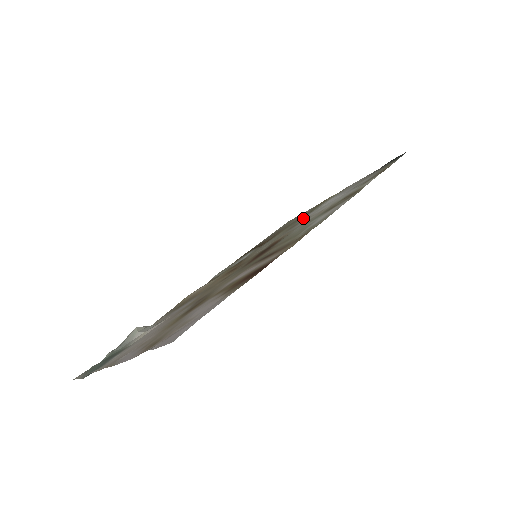
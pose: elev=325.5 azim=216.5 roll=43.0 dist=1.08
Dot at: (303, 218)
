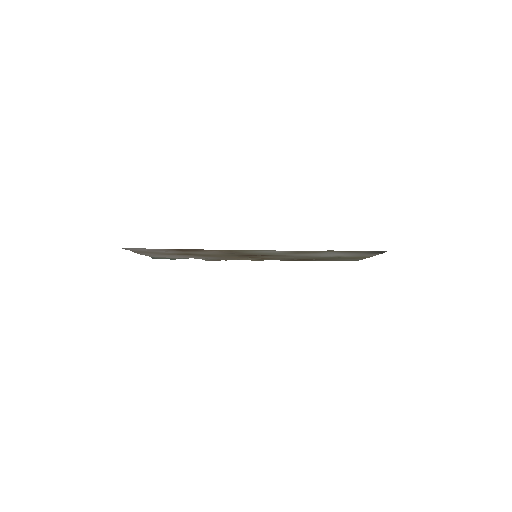
Dot at: (319, 256)
